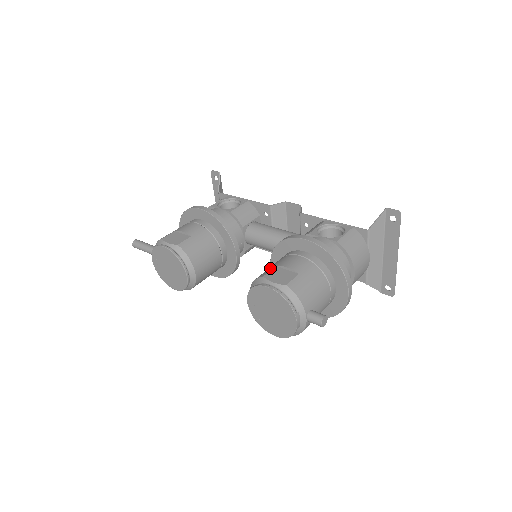
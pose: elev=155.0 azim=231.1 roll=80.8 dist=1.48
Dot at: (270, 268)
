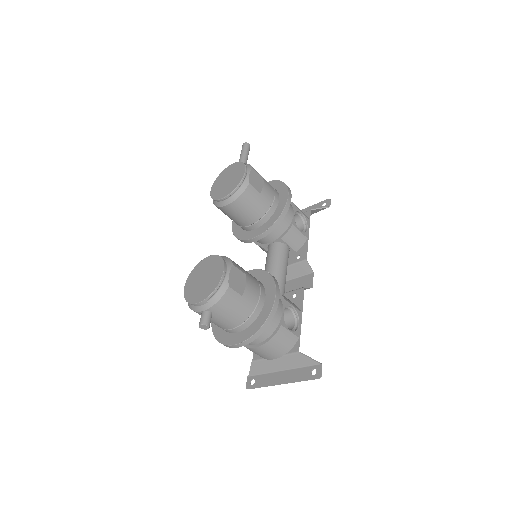
Dot at: (243, 270)
